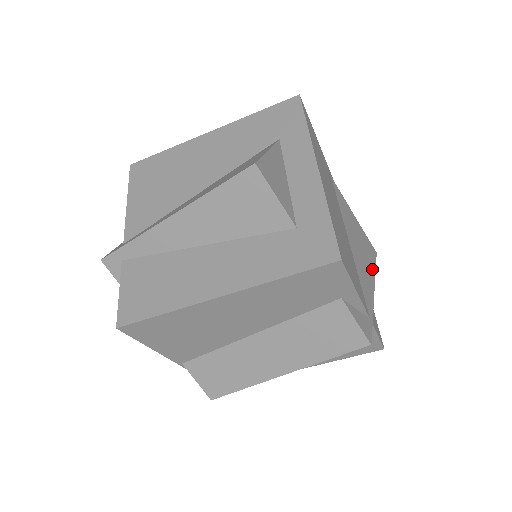
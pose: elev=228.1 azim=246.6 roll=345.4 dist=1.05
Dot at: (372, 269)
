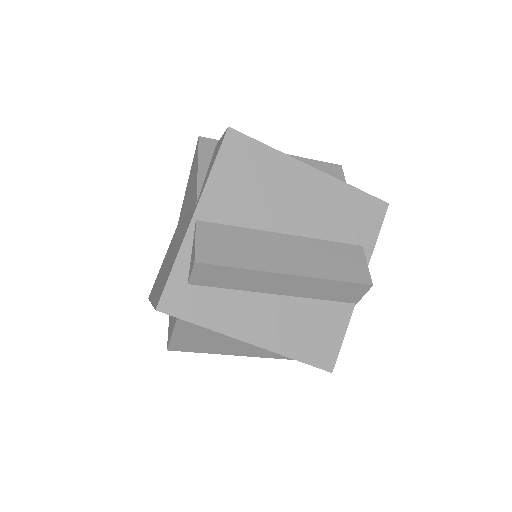
Dot at: occluded
